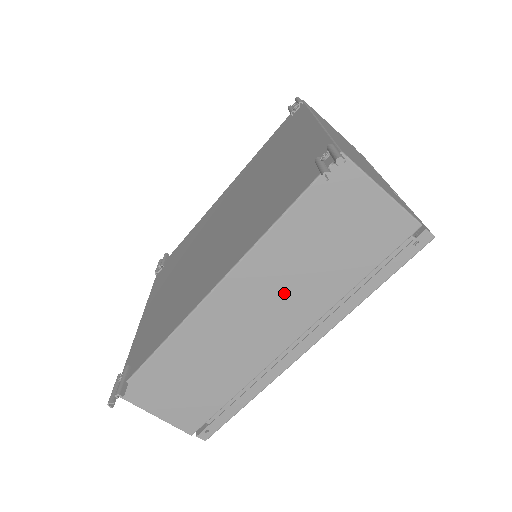
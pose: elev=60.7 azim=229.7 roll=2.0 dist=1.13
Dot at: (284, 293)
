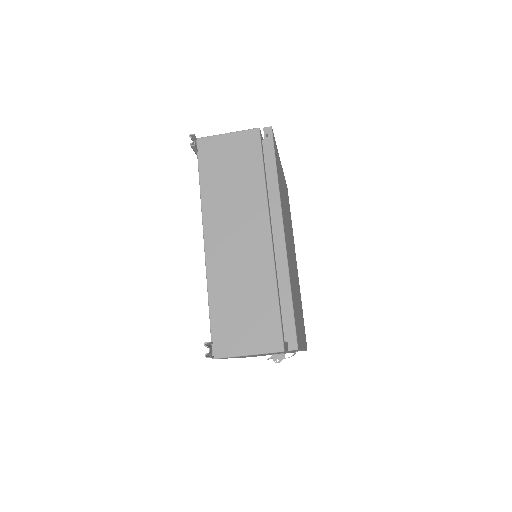
Dot at: (237, 211)
